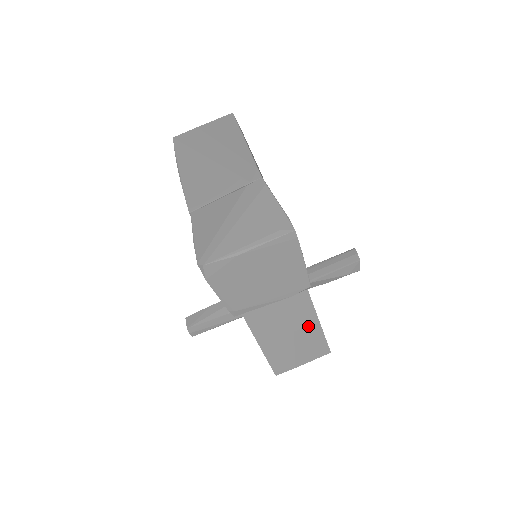
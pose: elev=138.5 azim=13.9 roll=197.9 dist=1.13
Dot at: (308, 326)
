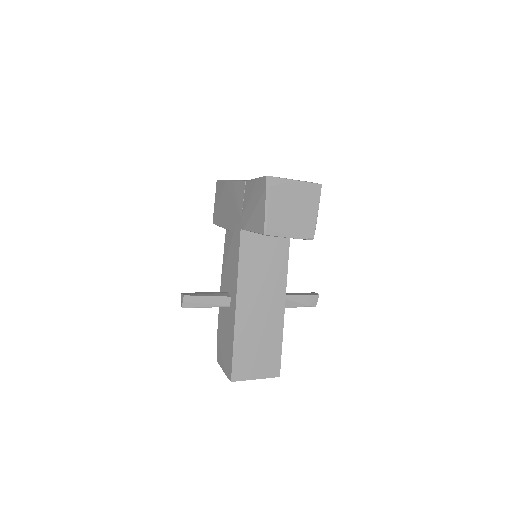
Dot at: (274, 331)
